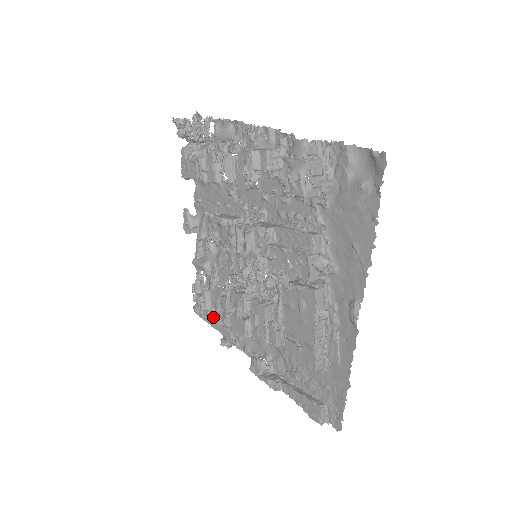
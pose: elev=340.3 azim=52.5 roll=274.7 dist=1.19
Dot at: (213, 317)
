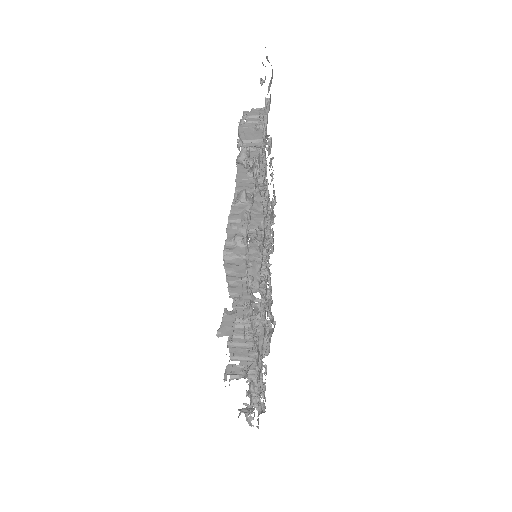
Dot at: (258, 413)
